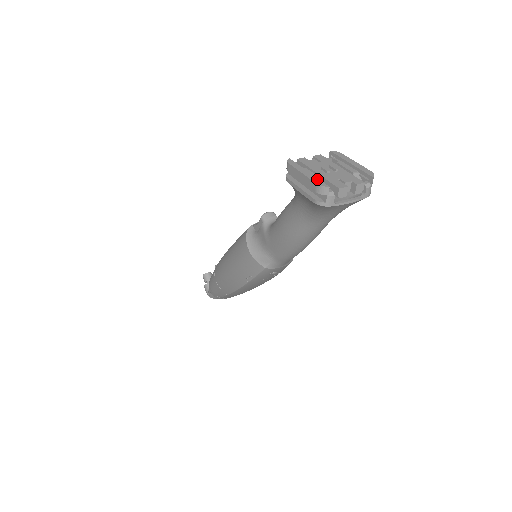
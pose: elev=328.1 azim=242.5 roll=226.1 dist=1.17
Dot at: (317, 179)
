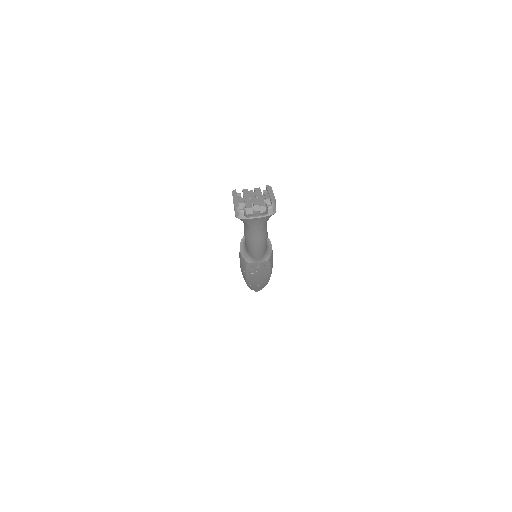
Dot at: (237, 202)
